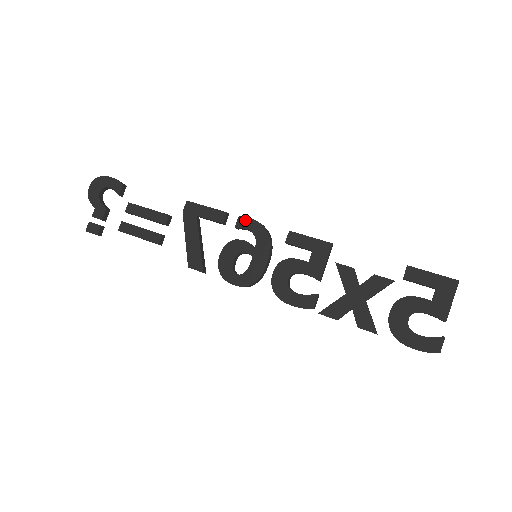
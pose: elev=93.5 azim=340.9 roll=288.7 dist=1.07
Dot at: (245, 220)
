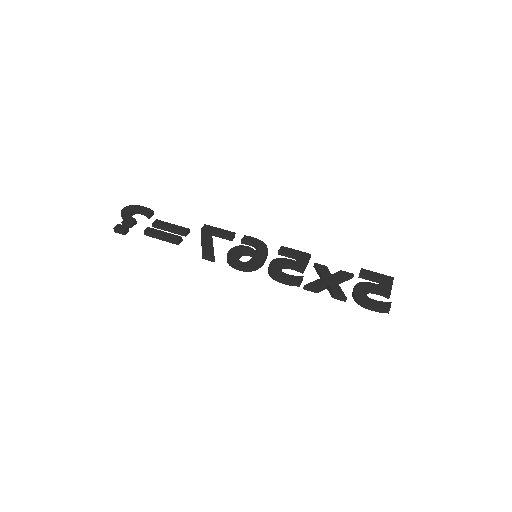
Dot at: (249, 237)
